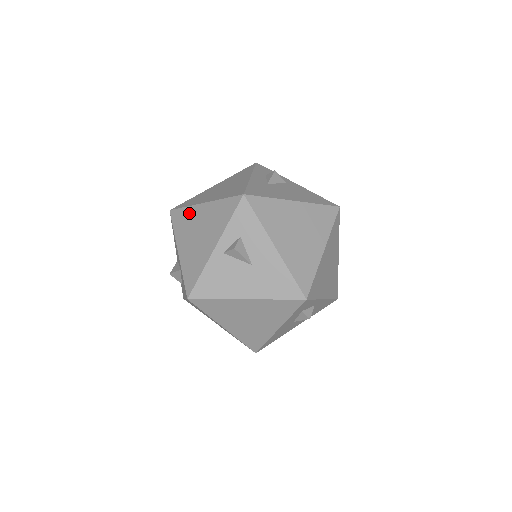
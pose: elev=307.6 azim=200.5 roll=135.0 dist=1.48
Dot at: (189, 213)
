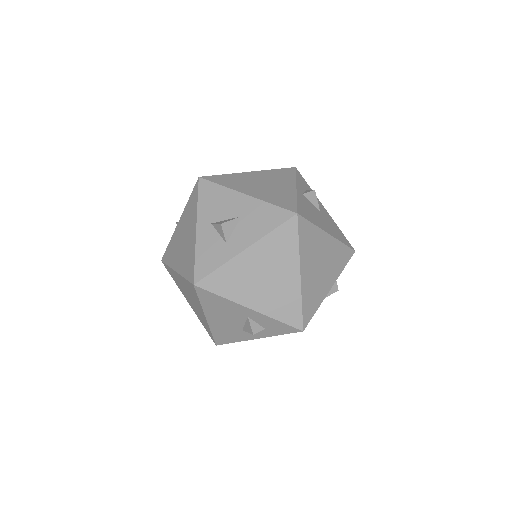
Dot at: (235, 176)
